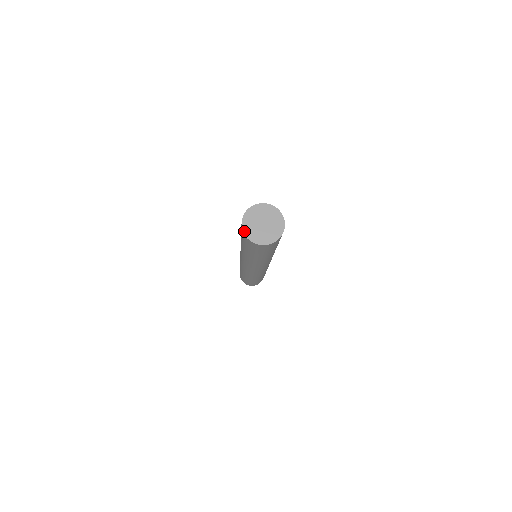
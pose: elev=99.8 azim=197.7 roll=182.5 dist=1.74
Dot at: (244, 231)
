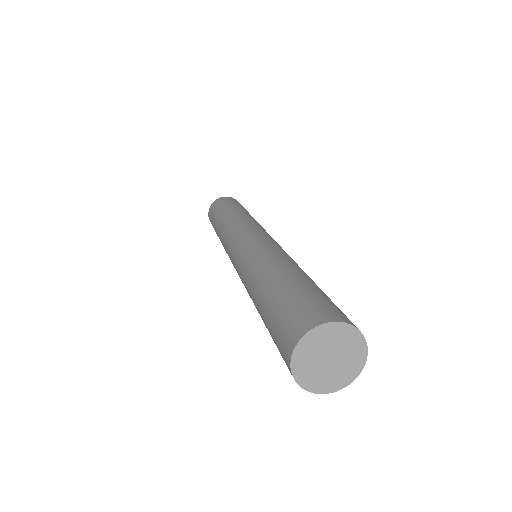
Dot at: (293, 372)
